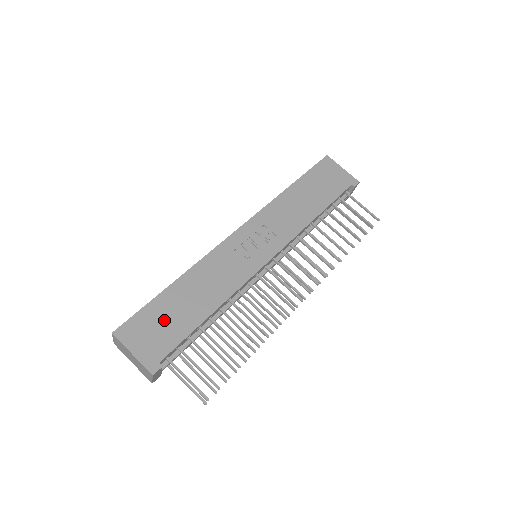
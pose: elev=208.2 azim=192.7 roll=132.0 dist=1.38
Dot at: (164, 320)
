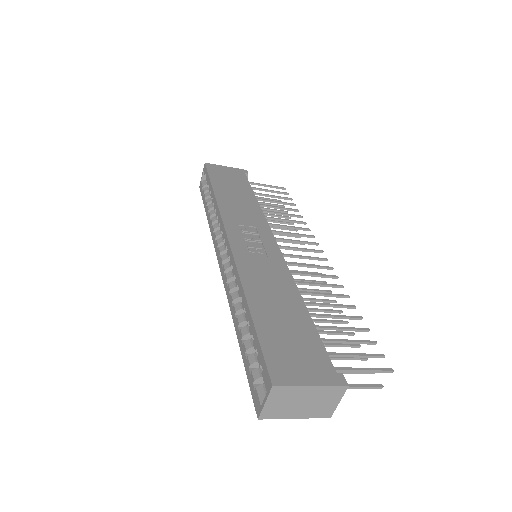
Dot at: (288, 338)
